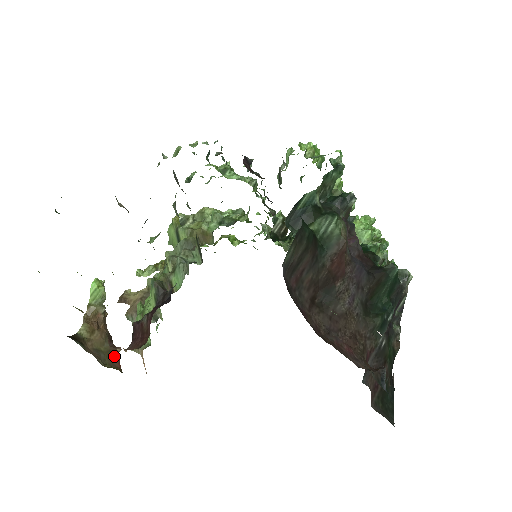
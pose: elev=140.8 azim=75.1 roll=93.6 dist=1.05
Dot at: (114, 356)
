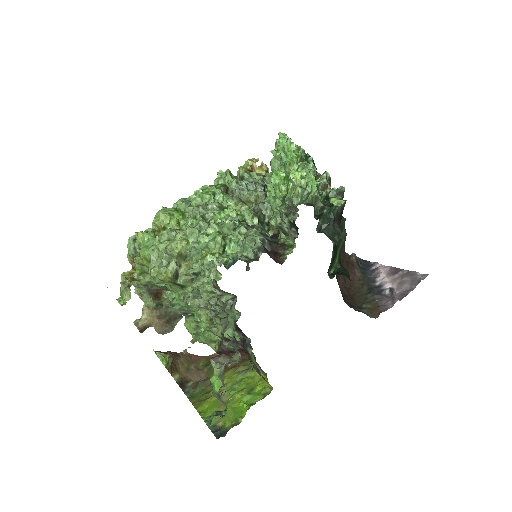
Dot at: (190, 357)
